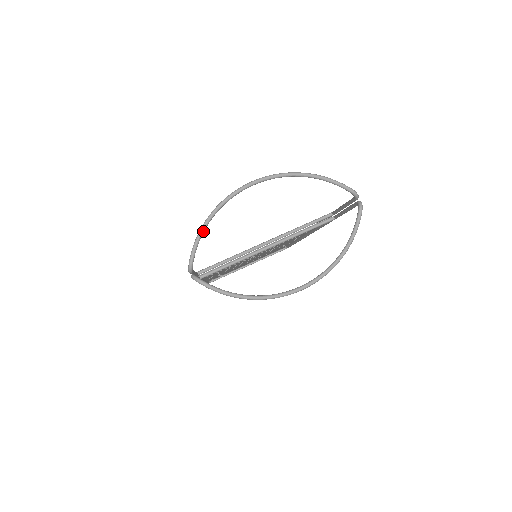
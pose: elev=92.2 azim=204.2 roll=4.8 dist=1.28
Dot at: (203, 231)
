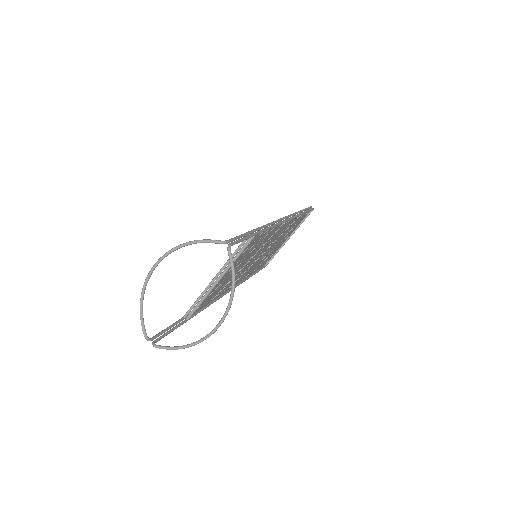
Dot at: (142, 314)
